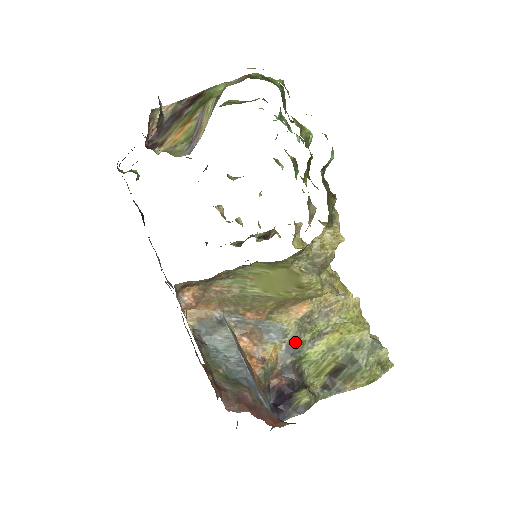
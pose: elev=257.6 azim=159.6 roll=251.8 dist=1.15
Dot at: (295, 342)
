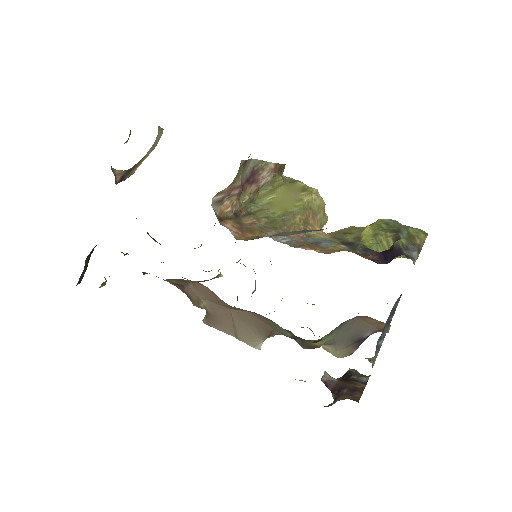
Dot at: (347, 242)
